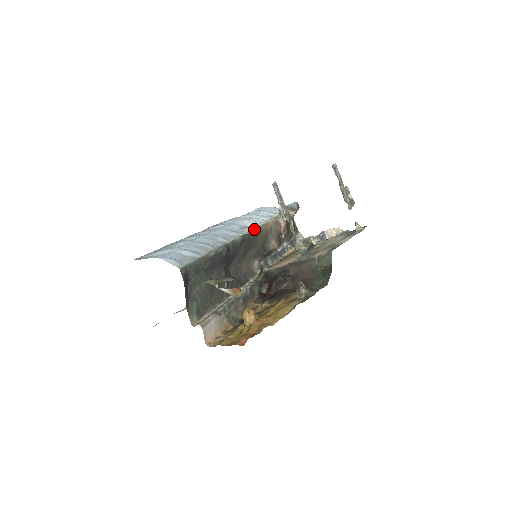
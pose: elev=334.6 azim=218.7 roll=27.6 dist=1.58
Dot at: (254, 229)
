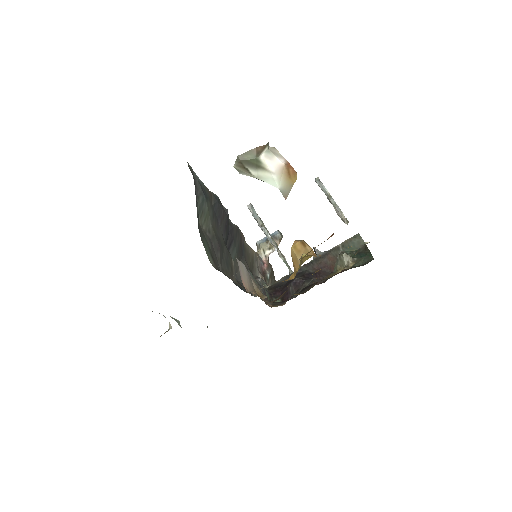
Dot at: occluded
